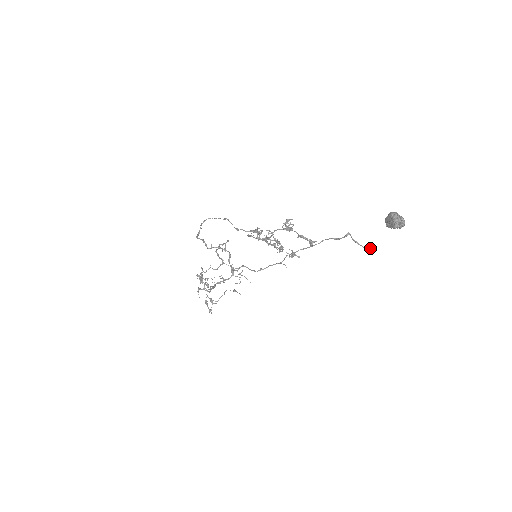
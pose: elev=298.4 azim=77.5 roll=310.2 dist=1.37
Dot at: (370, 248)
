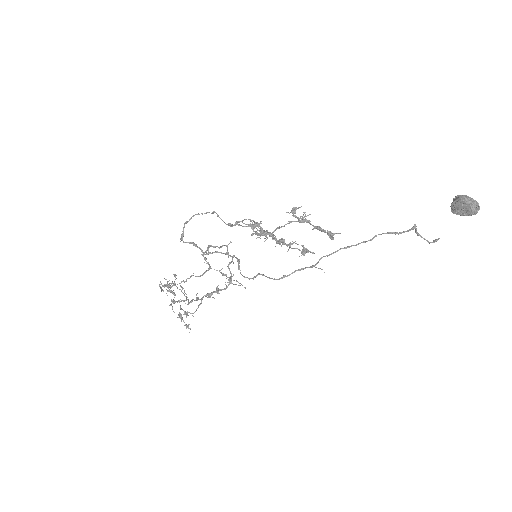
Dot at: (433, 241)
